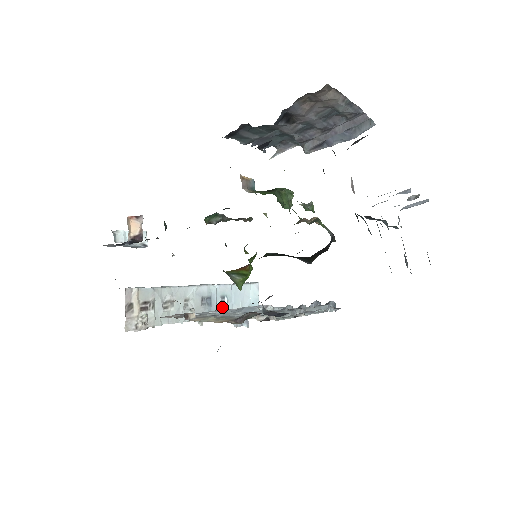
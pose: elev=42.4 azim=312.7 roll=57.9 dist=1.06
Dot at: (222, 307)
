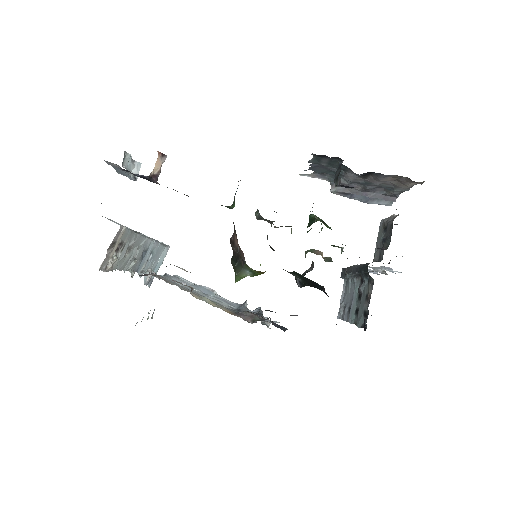
Dot at: (146, 263)
